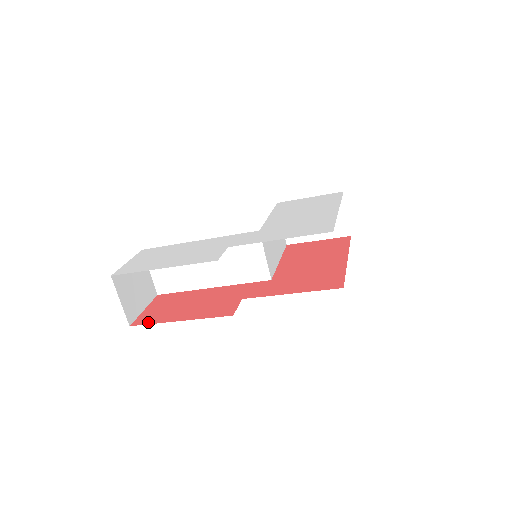
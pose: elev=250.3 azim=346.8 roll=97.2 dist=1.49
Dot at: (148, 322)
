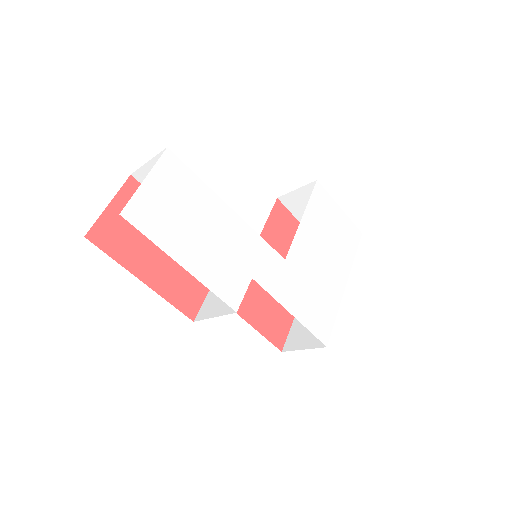
Dot at: (108, 249)
